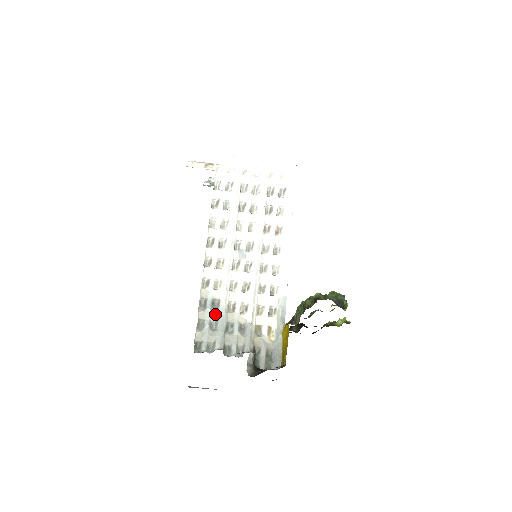
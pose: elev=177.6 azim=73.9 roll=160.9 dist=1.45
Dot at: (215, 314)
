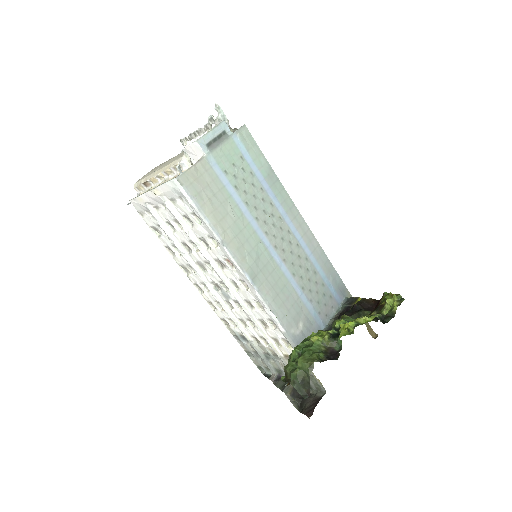
Dot at: (251, 347)
